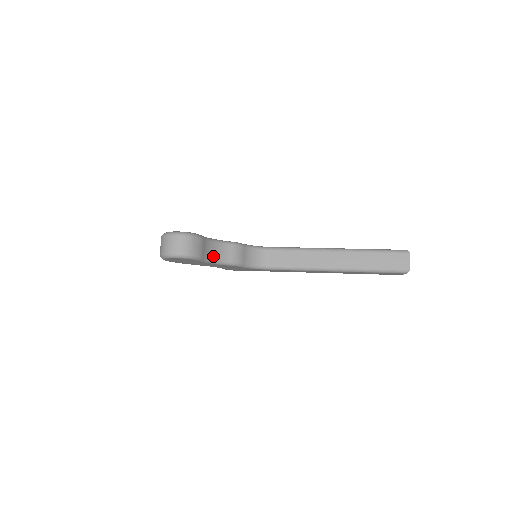
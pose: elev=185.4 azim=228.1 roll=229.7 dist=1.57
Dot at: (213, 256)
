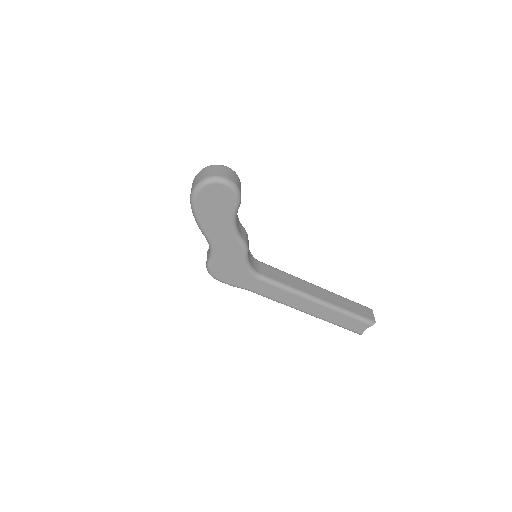
Dot at: (237, 221)
